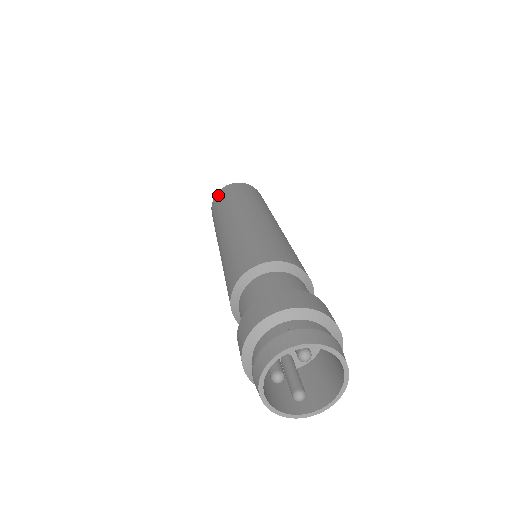
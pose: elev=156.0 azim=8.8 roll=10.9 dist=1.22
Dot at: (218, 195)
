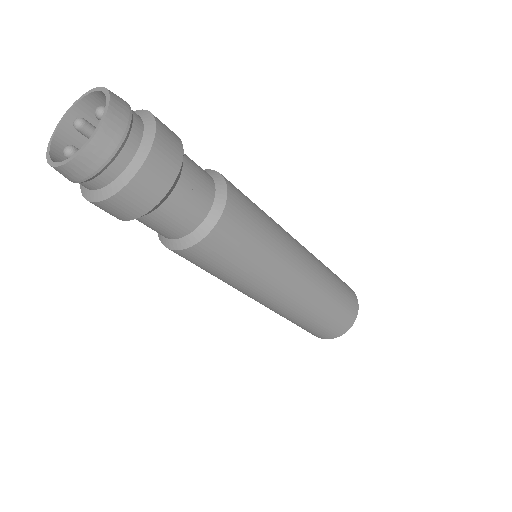
Dot at: occluded
